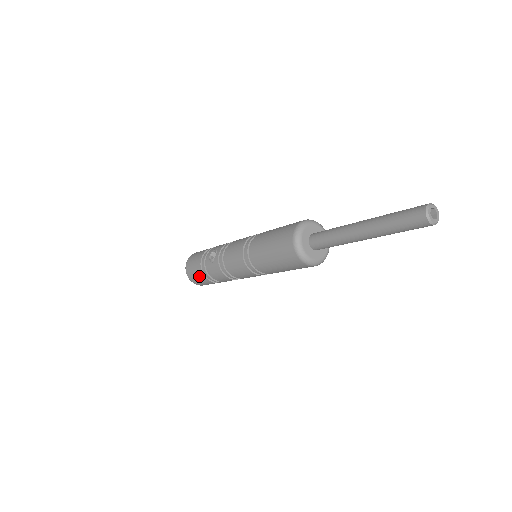
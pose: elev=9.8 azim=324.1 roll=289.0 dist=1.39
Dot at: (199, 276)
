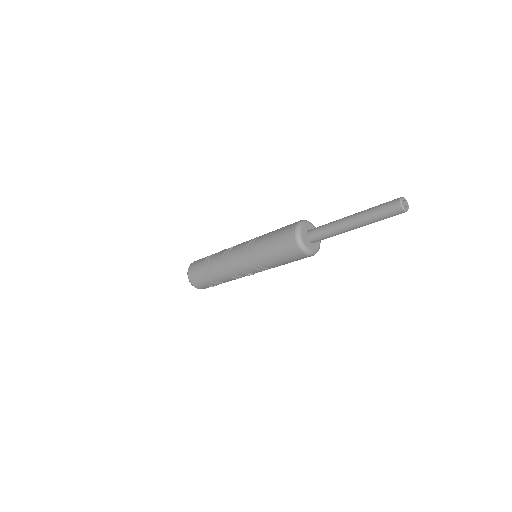
Dot at: (200, 263)
